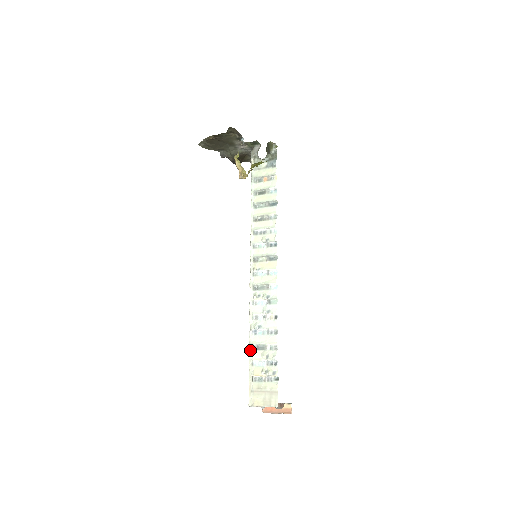
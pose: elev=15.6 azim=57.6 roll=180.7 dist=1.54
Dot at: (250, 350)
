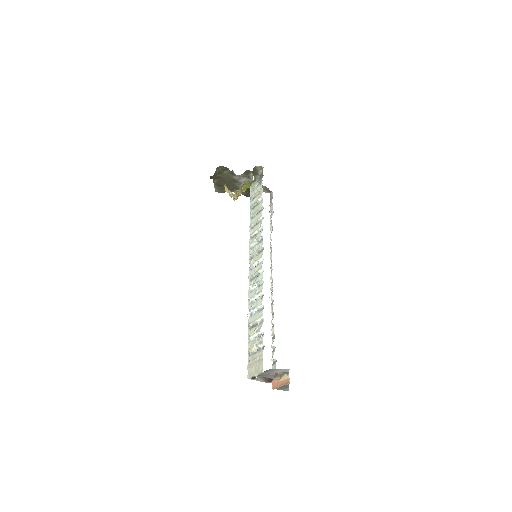
Dot at: (248, 330)
